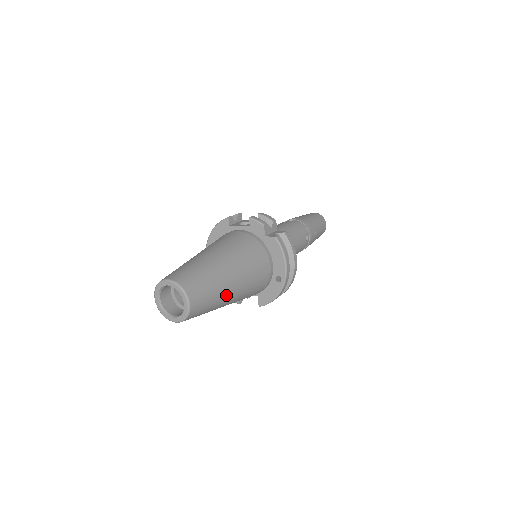
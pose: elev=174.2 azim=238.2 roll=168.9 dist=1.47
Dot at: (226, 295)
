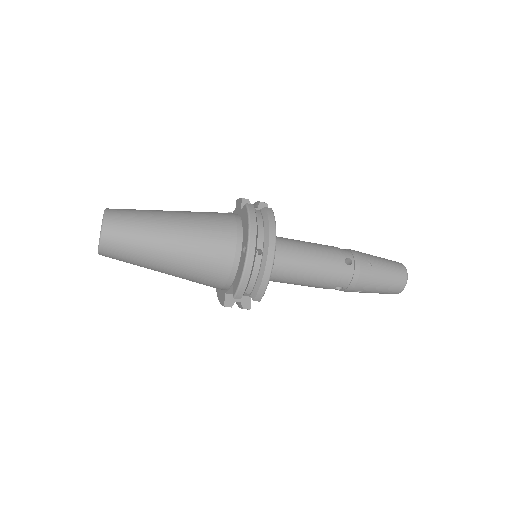
Dot at: (159, 237)
